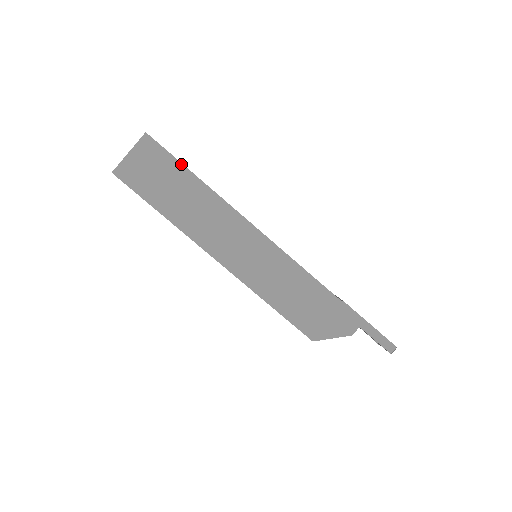
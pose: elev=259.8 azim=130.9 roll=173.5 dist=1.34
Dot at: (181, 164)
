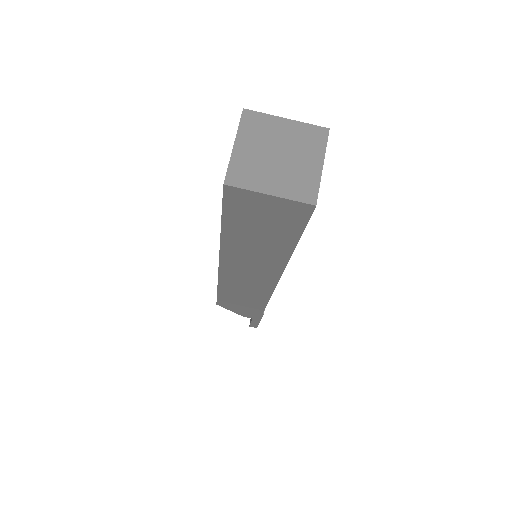
Dot at: (299, 237)
